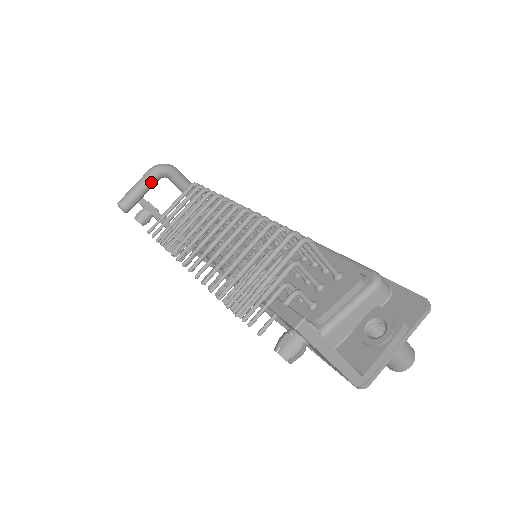
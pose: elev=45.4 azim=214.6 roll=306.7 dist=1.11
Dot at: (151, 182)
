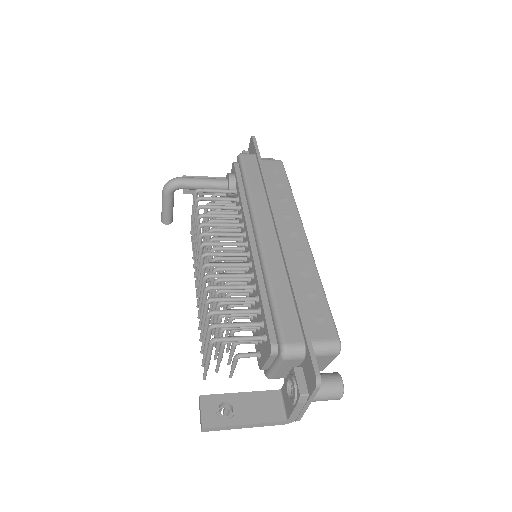
Dot at: (169, 201)
